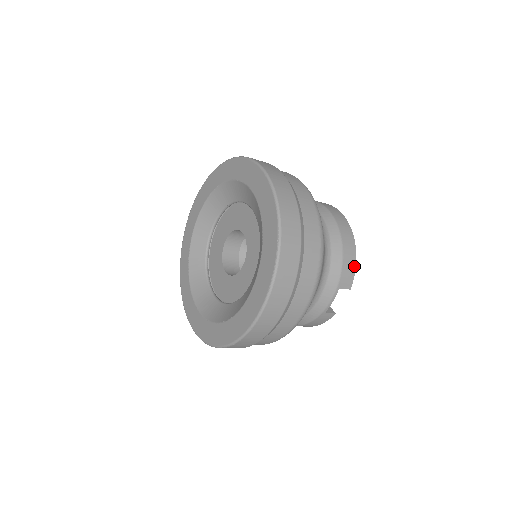
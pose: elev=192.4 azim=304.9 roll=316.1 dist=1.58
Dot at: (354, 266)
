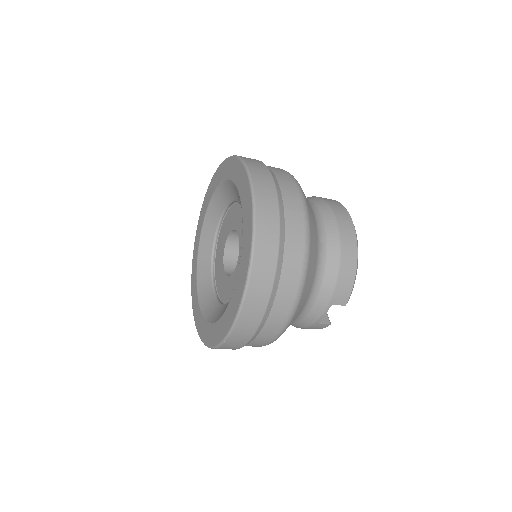
Dot at: (352, 283)
